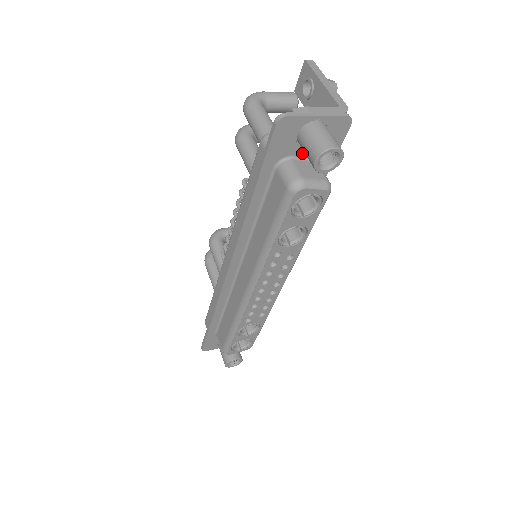
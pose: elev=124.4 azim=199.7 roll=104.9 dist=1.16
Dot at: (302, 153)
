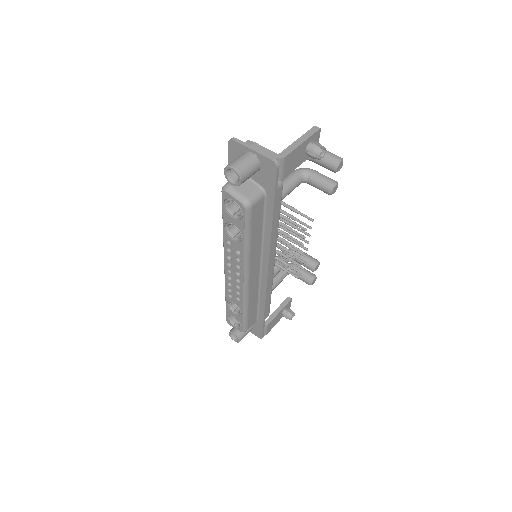
Dot at: occluded
